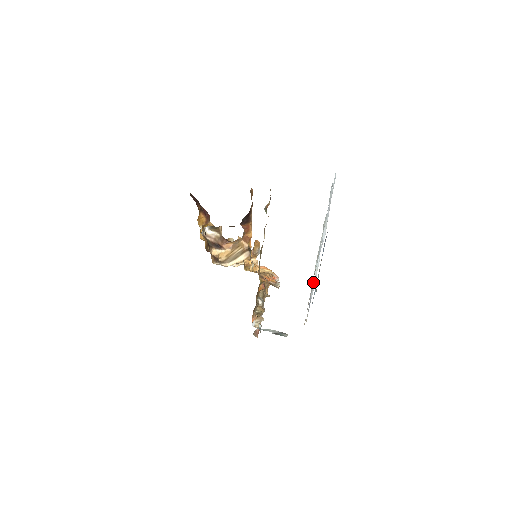
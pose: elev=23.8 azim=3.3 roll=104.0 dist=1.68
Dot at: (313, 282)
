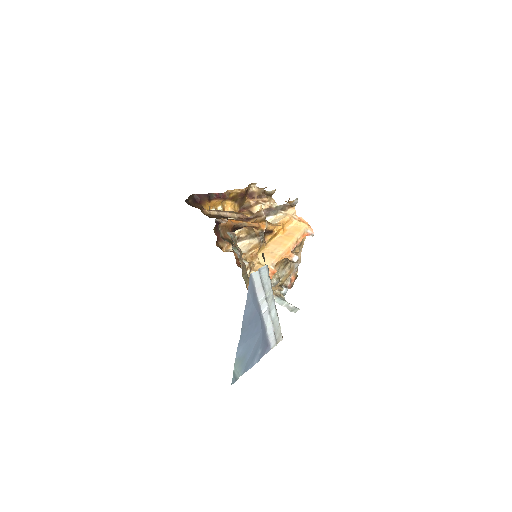
Dot at: (266, 334)
